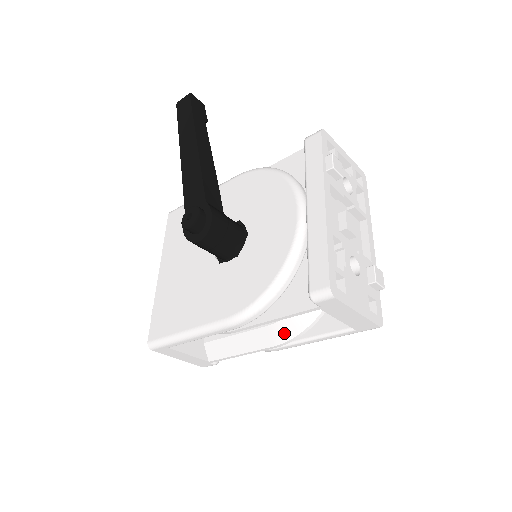
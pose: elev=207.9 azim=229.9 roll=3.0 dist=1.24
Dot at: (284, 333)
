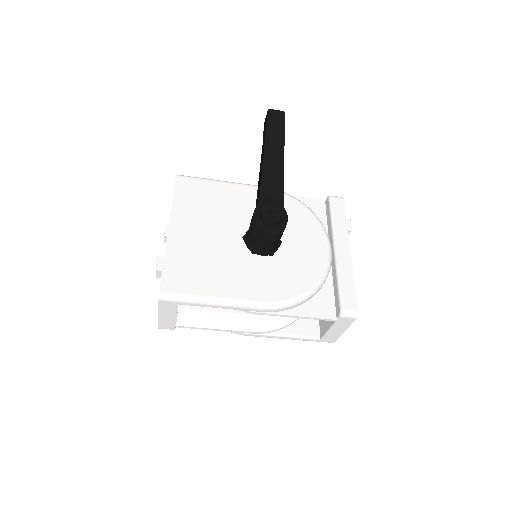
Dot at: (266, 325)
